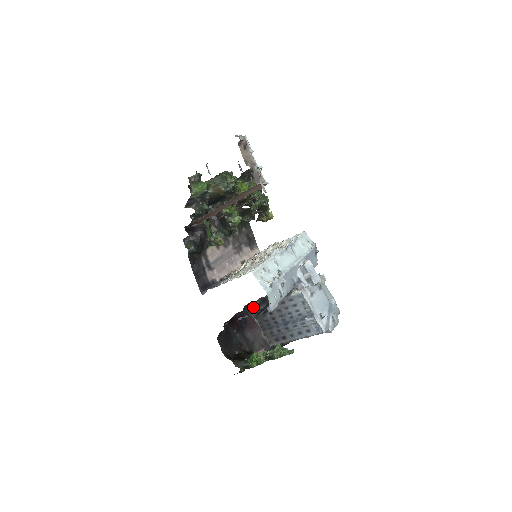
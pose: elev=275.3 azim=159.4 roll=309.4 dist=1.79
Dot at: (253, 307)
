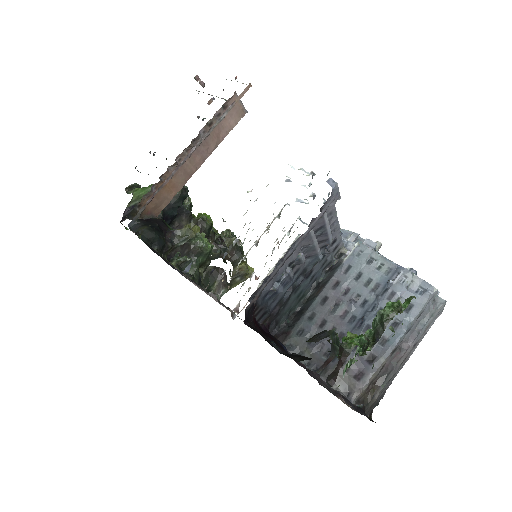
Dot at: (284, 335)
